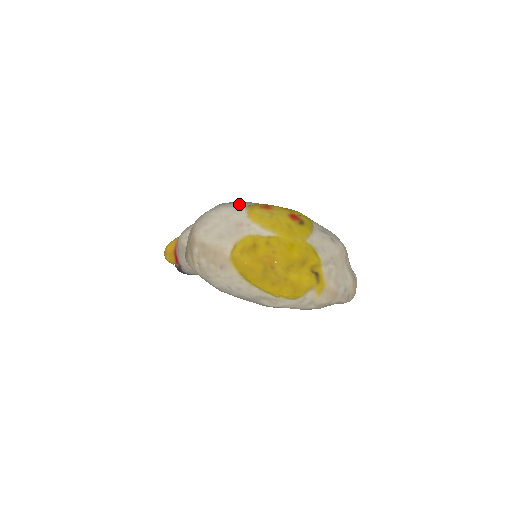
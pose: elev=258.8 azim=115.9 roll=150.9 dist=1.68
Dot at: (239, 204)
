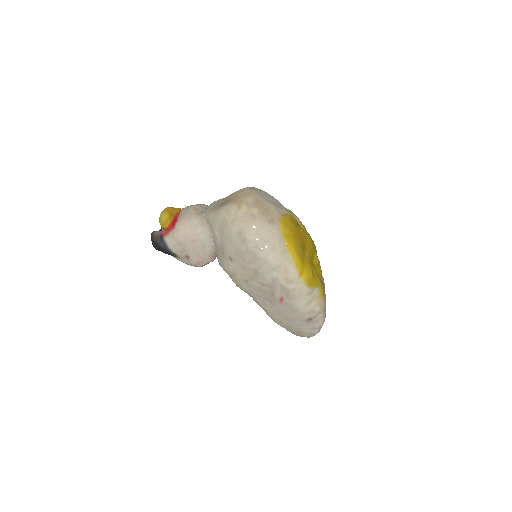
Dot at: occluded
